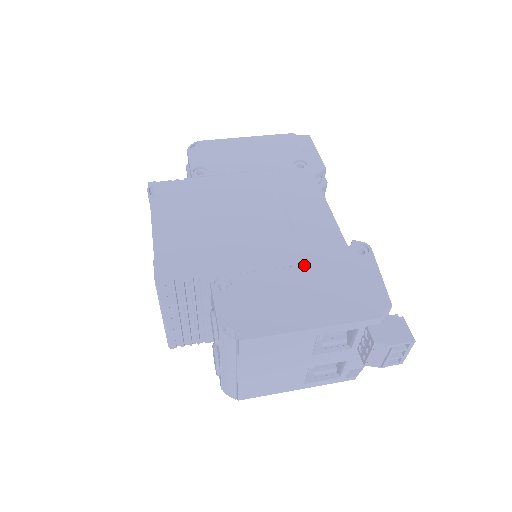
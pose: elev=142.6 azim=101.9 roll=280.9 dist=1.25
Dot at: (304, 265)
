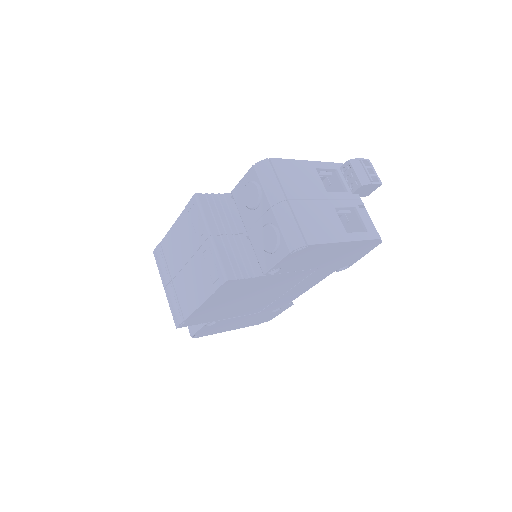
Dot at: occluded
